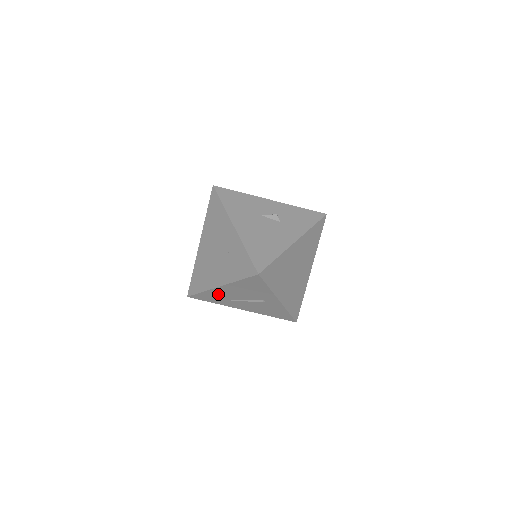
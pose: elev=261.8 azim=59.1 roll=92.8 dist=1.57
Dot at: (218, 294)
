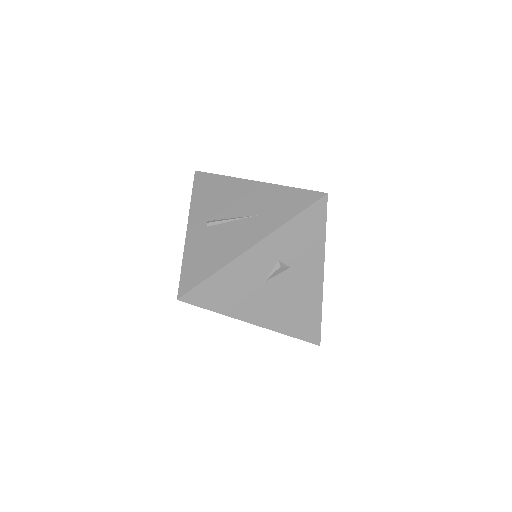
Dot at: occluded
